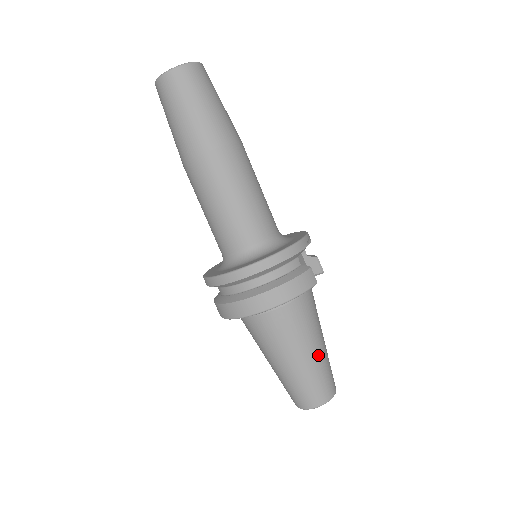
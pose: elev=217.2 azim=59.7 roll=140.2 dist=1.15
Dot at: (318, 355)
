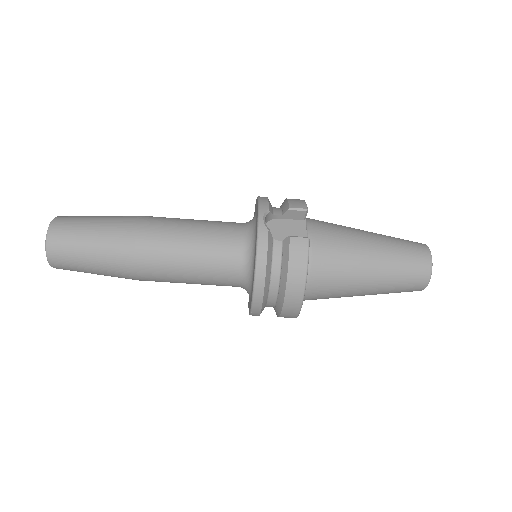
Dot at: (381, 261)
